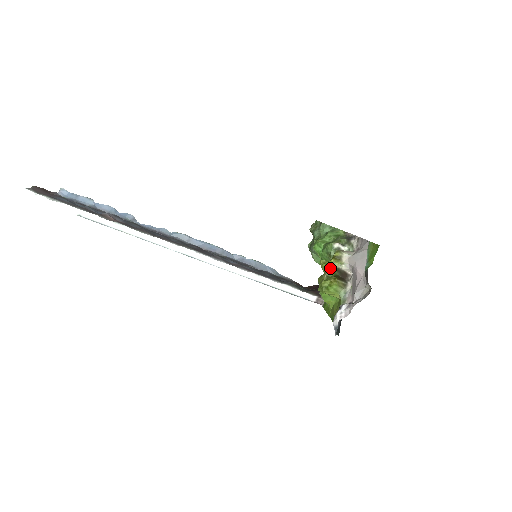
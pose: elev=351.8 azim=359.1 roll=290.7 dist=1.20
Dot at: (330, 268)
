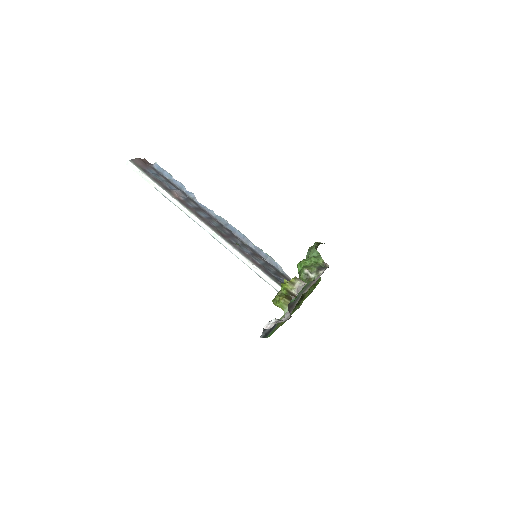
Dot at: (284, 288)
